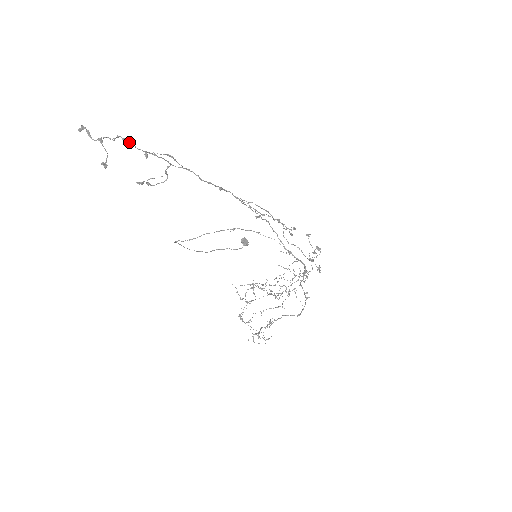
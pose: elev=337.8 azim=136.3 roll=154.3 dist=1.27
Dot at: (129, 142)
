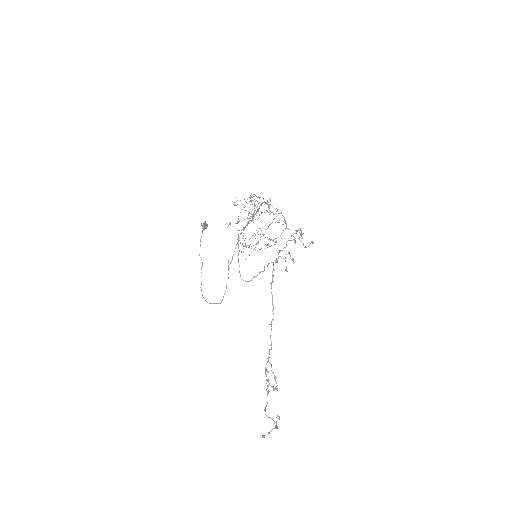
Dot at: occluded
